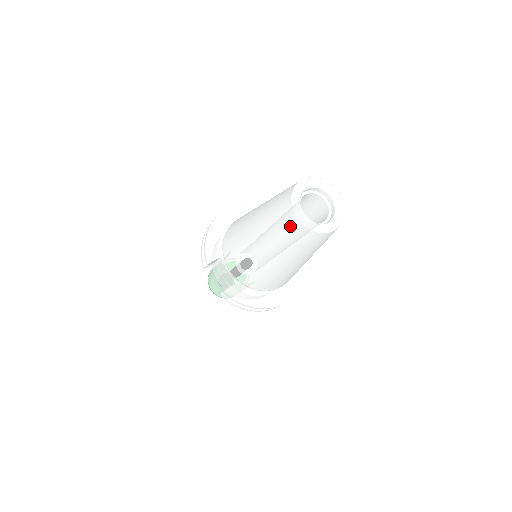
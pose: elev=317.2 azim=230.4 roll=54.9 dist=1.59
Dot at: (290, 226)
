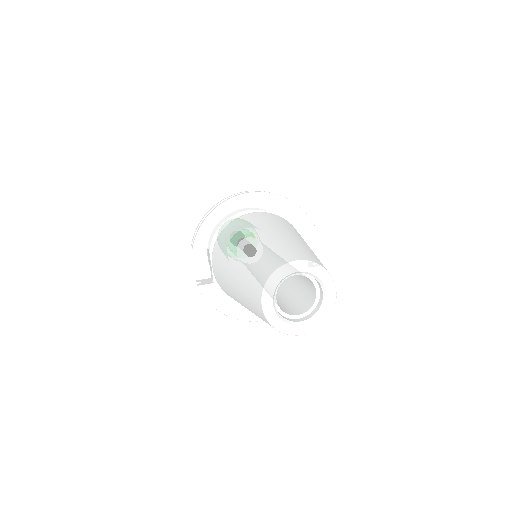
Dot at: (255, 304)
